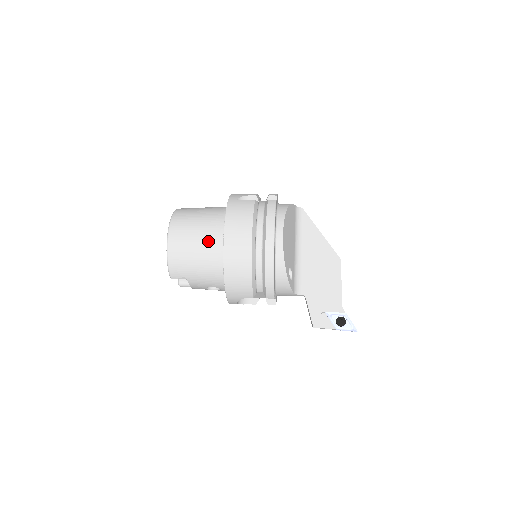
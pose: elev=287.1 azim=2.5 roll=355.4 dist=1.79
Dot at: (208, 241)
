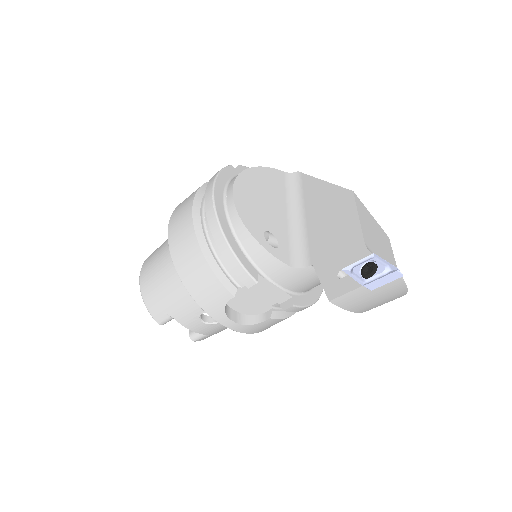
Dot at: (169, 252)
